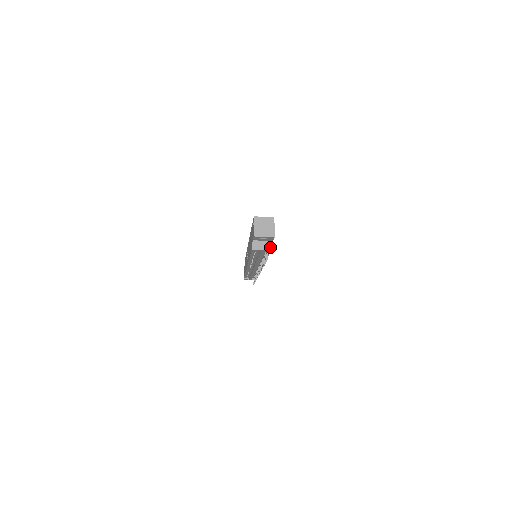
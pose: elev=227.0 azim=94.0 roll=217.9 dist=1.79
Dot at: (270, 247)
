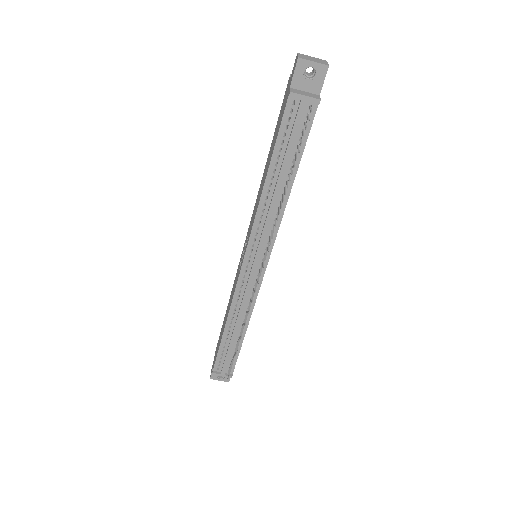
Dot at: (316, 97)
